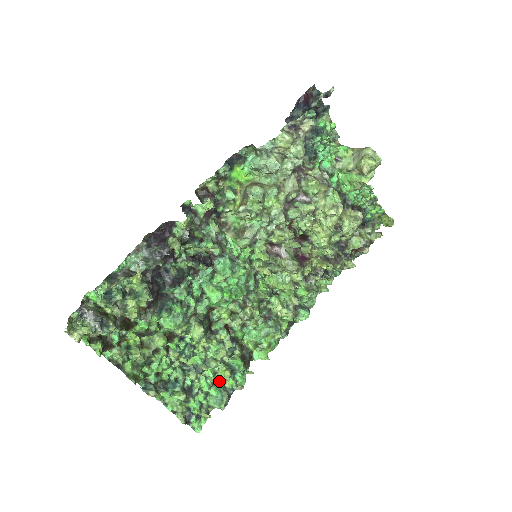
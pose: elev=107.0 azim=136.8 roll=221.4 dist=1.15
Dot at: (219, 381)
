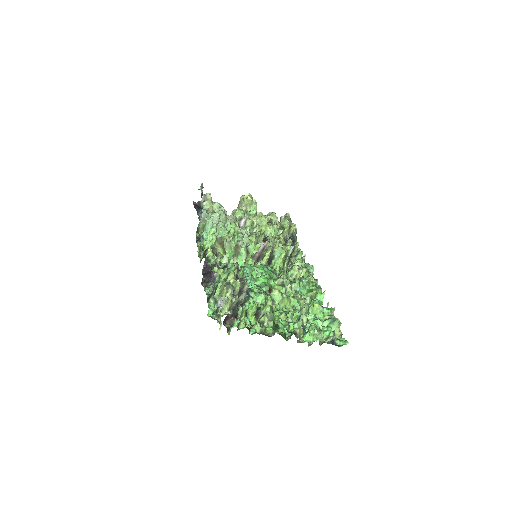
Dot at: (321, 318)
